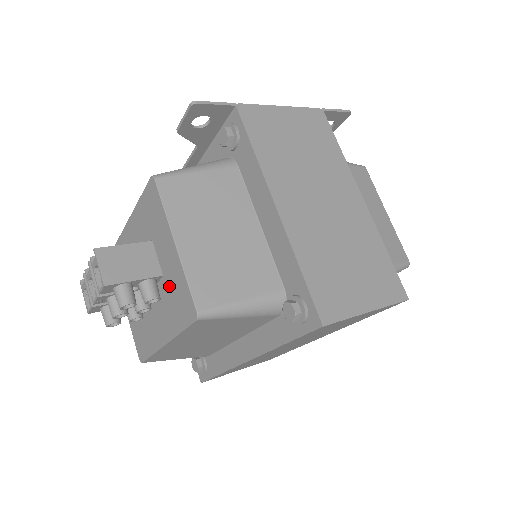
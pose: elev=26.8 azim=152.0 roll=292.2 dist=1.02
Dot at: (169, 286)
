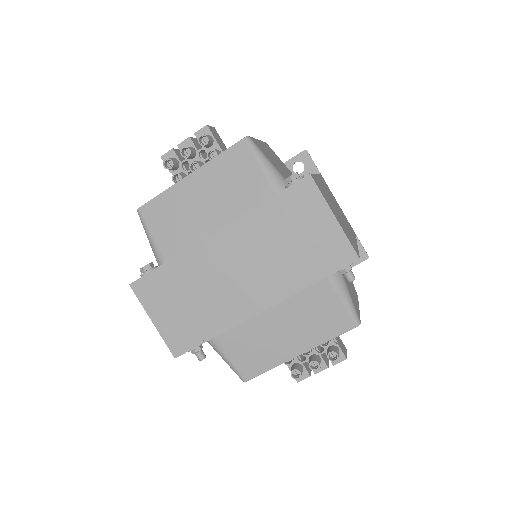
Dot at: occluded
